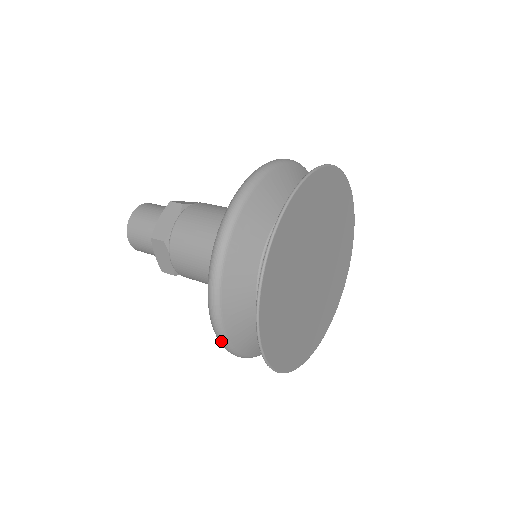
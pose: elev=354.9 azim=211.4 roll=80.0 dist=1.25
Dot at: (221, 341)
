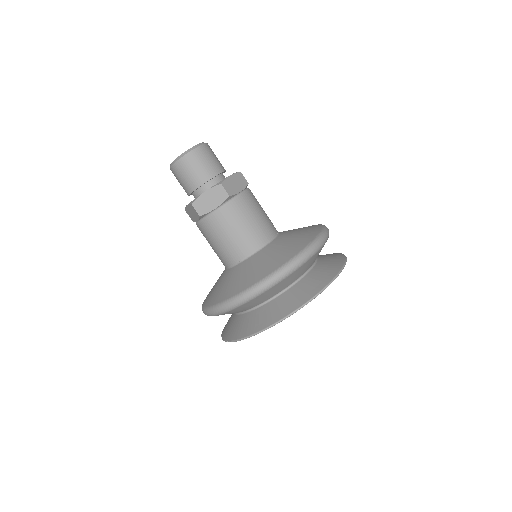
Dot at: occluded
